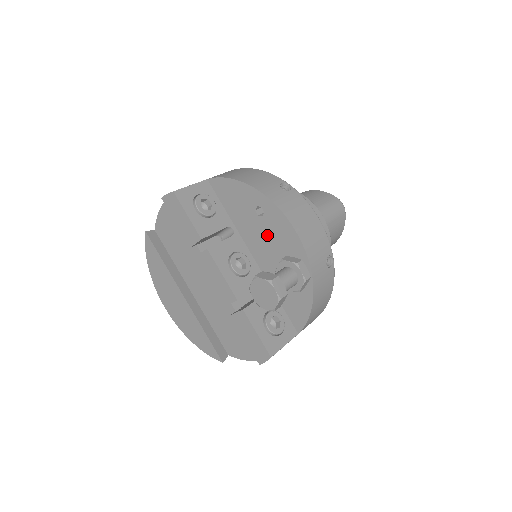
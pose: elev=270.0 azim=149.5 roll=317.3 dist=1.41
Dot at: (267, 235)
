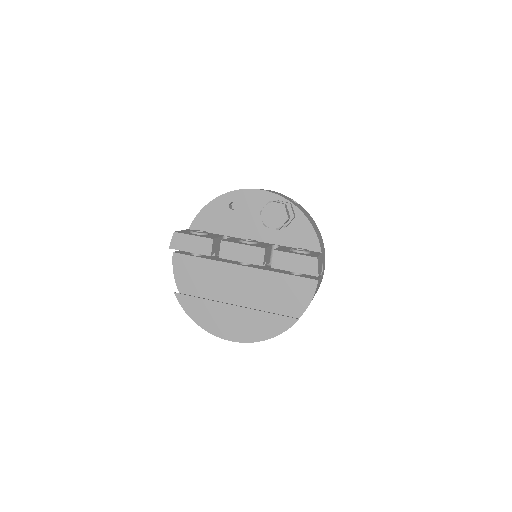
Dot at: (248, 214)
